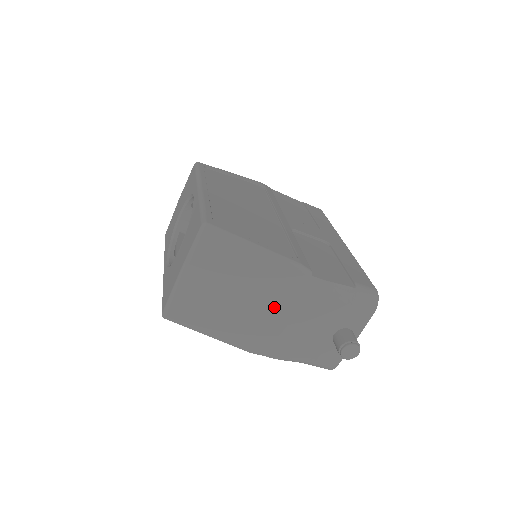
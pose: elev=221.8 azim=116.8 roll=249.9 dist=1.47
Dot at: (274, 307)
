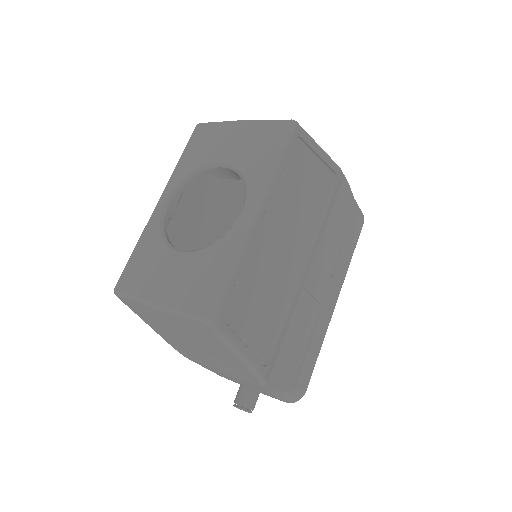
Dot at: (215, 364)
